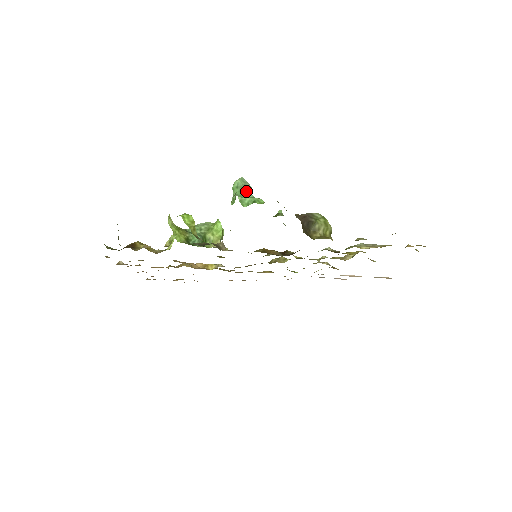
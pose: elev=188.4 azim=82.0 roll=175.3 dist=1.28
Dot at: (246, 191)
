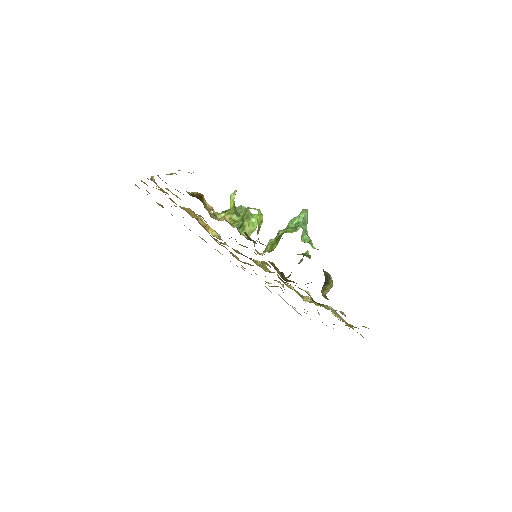
Dot at: (306, 226)
